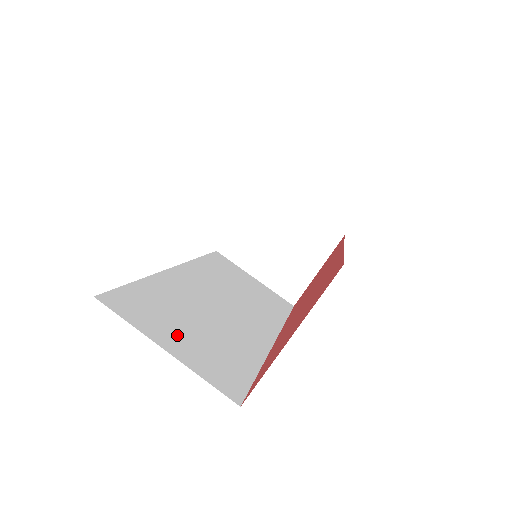
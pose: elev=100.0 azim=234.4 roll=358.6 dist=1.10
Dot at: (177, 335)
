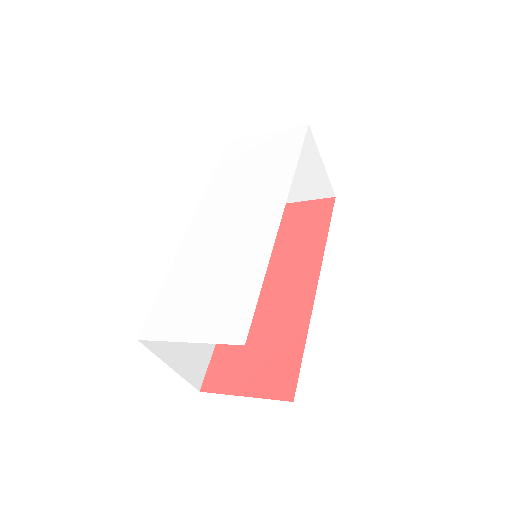
Dot at: (179, 342)
